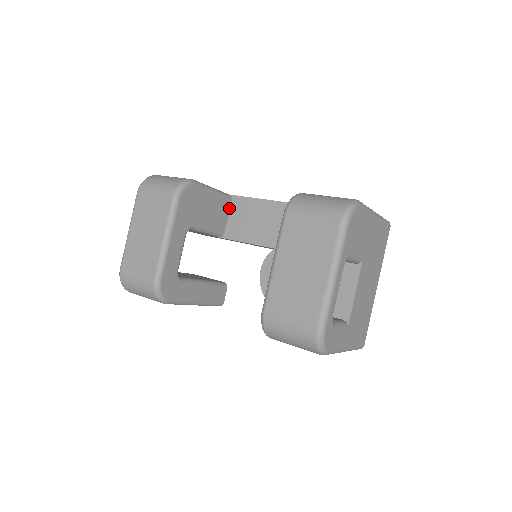
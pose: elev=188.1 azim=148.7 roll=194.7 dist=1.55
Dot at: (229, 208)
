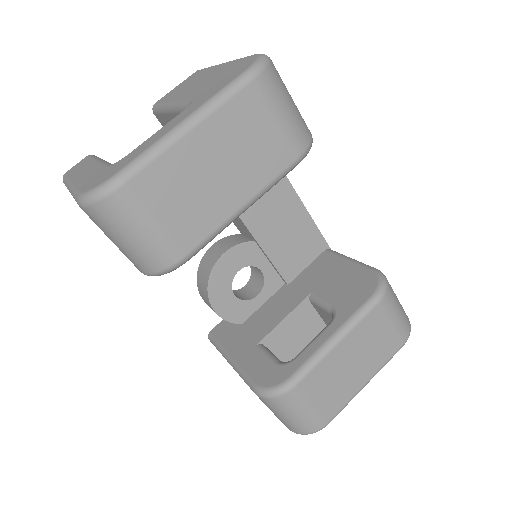
Dot at: occluded
